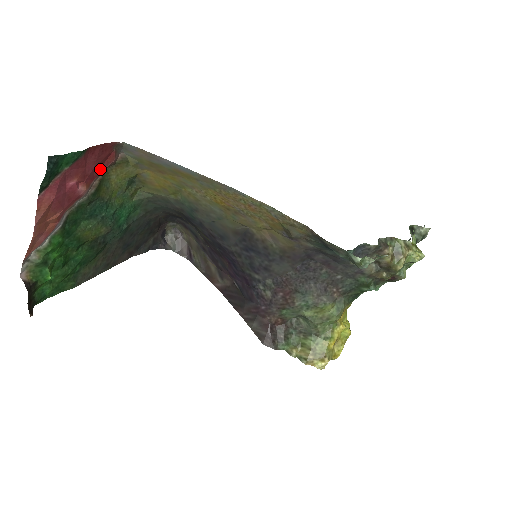
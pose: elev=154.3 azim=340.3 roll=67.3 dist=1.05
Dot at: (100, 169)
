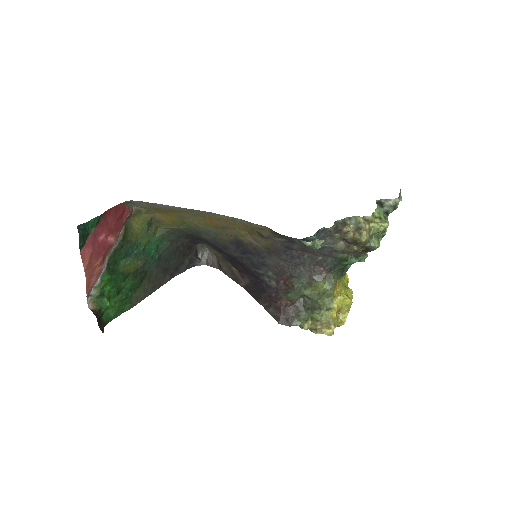
Dot at: (121, 222)
